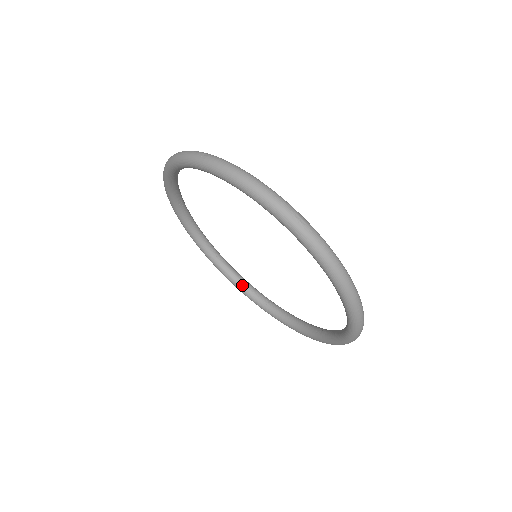
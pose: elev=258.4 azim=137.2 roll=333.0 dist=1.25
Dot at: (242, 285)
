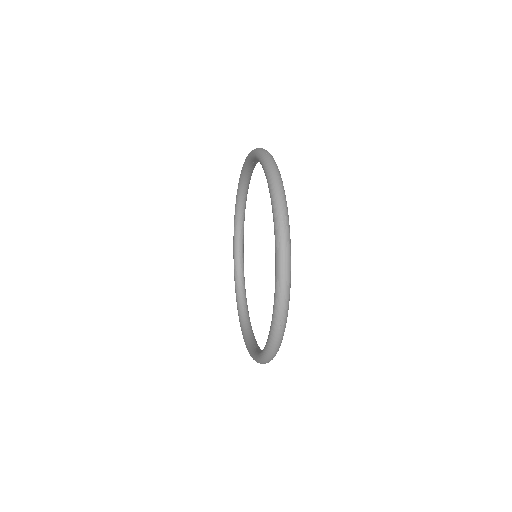
Dot at: (238, 225)
